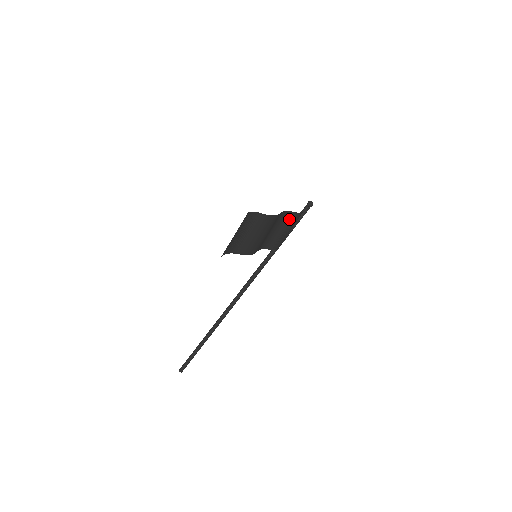
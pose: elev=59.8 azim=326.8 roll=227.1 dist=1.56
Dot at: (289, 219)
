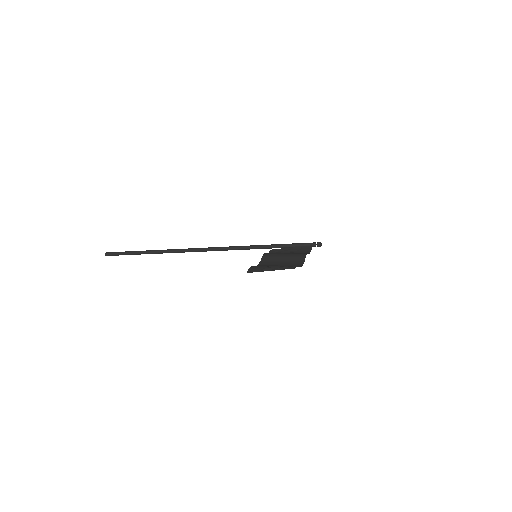
Dot at: occluded
